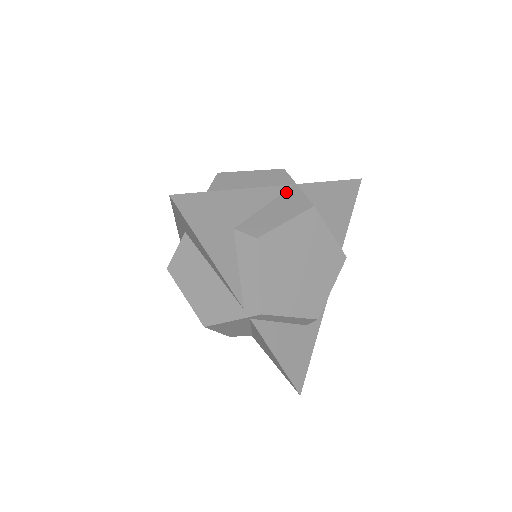
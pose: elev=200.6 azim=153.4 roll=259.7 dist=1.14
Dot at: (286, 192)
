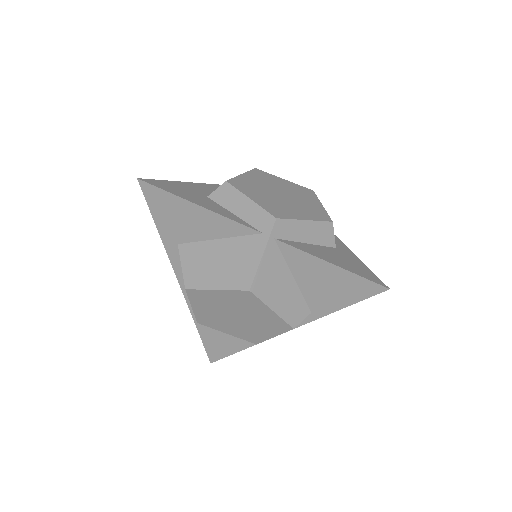
Dot at: occluded
